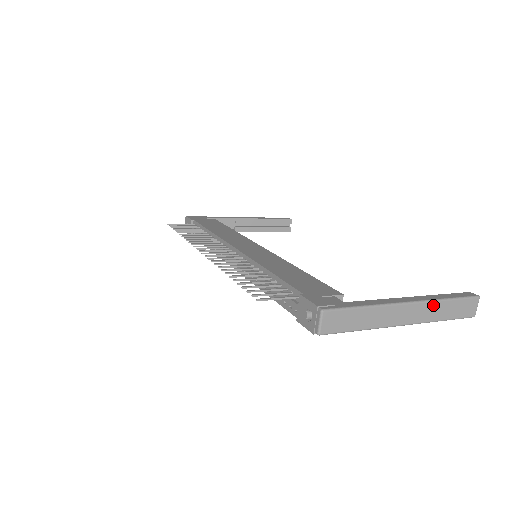
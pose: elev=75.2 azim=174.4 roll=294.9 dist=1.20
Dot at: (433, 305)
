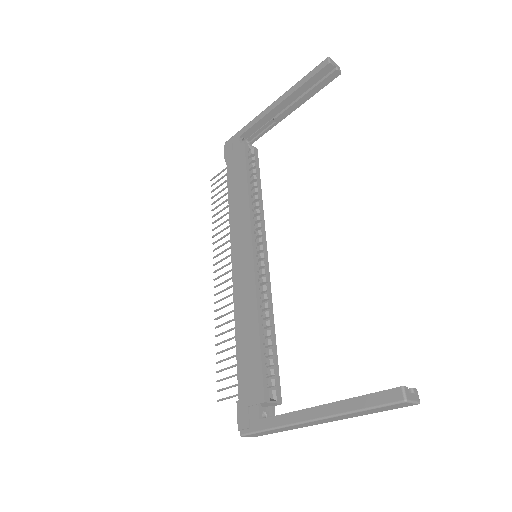
Dot at: (342, 416)
